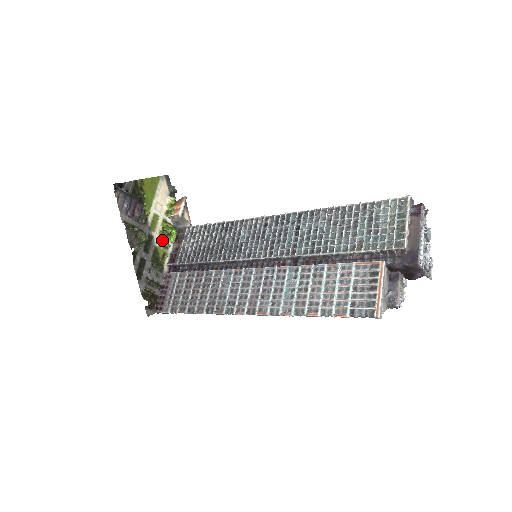
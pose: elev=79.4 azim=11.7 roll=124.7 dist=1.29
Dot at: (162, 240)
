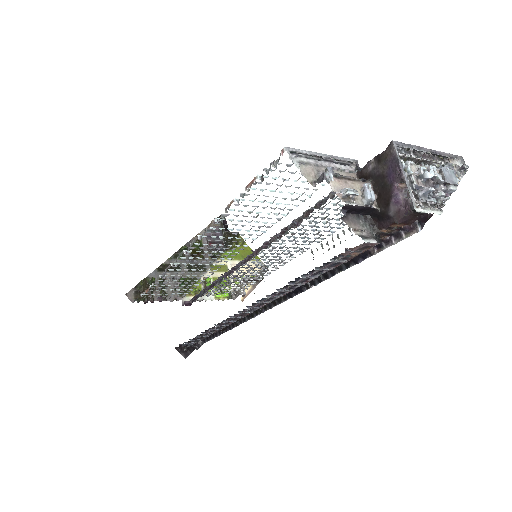
Dot at: (209, 278)
